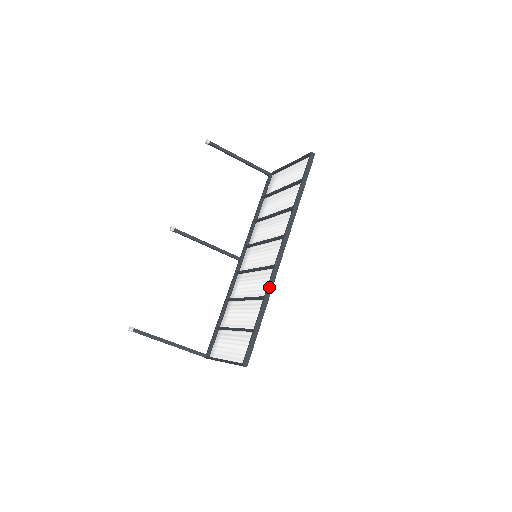
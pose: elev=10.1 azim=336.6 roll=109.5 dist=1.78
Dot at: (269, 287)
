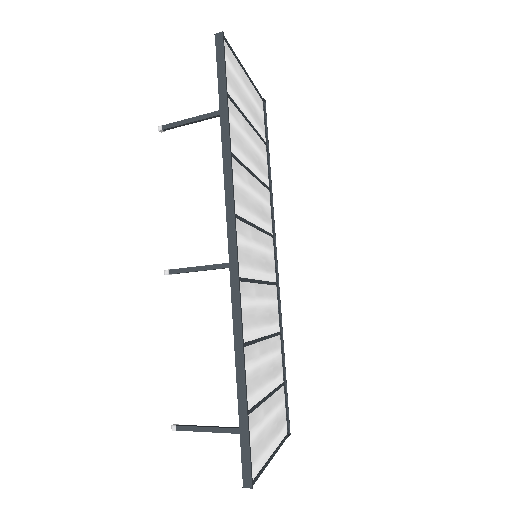
Dot at: (235, 324)
